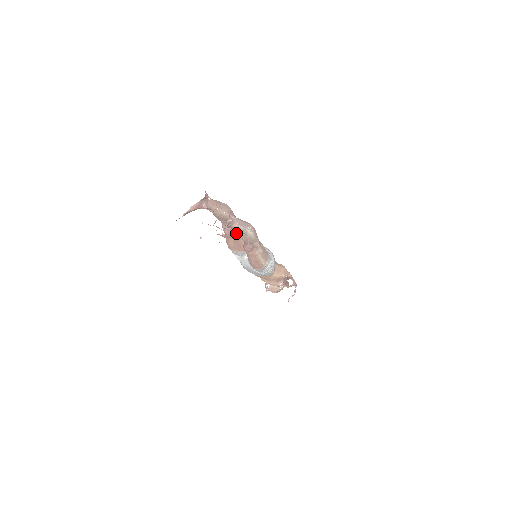
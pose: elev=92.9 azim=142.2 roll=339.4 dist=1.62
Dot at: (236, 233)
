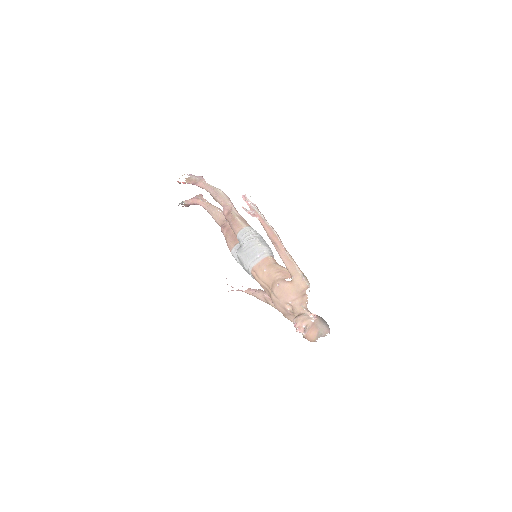
Dot at: (229, 227)
